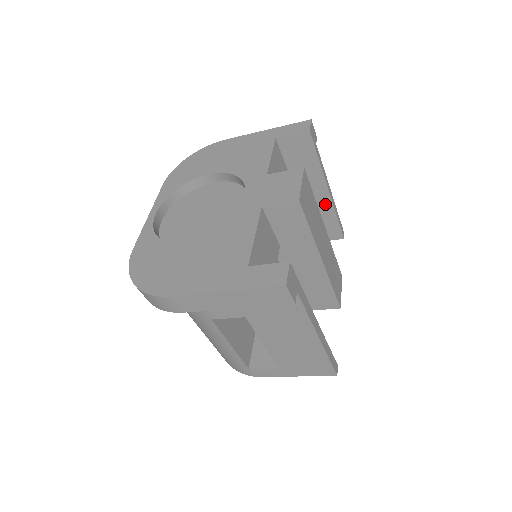
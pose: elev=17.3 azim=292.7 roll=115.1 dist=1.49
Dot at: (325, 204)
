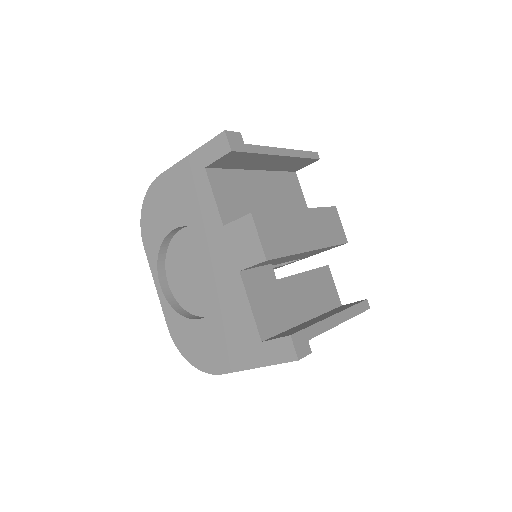
Dot at: (285, 160)
